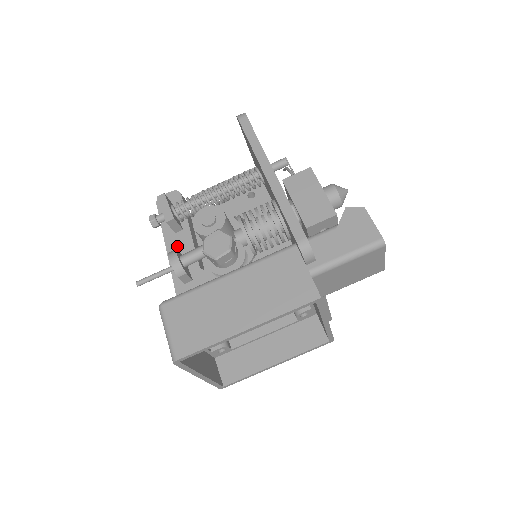
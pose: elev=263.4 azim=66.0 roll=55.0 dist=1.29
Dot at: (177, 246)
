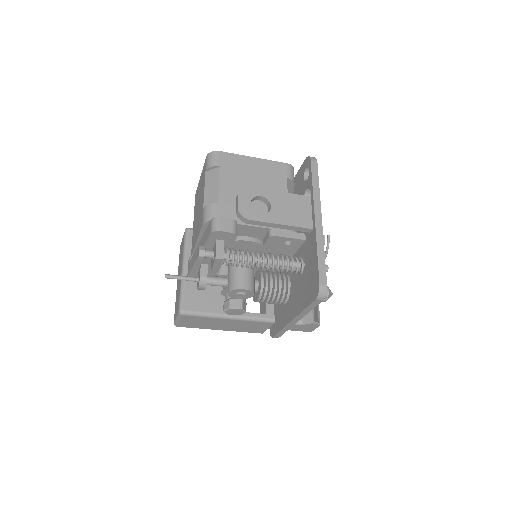
Dot at: (207, 259)
